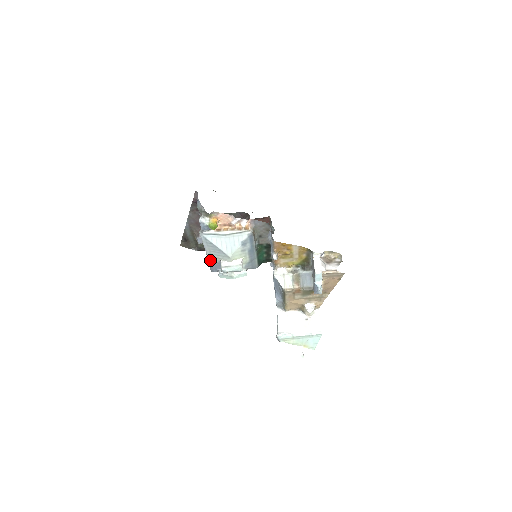
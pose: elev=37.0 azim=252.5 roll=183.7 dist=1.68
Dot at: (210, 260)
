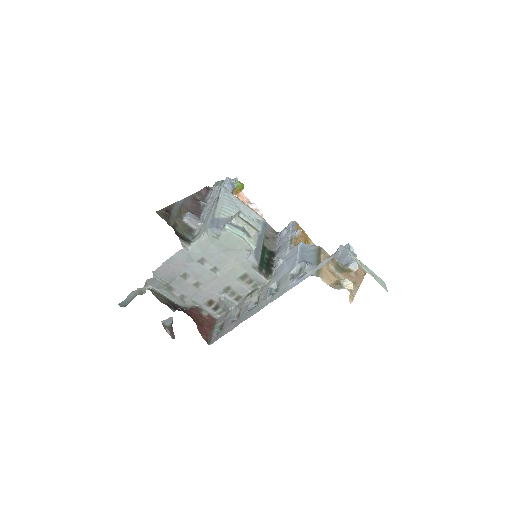
Dot at: (217, 212)
